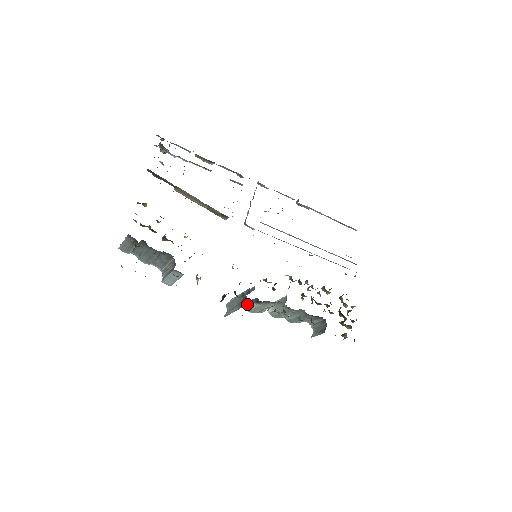
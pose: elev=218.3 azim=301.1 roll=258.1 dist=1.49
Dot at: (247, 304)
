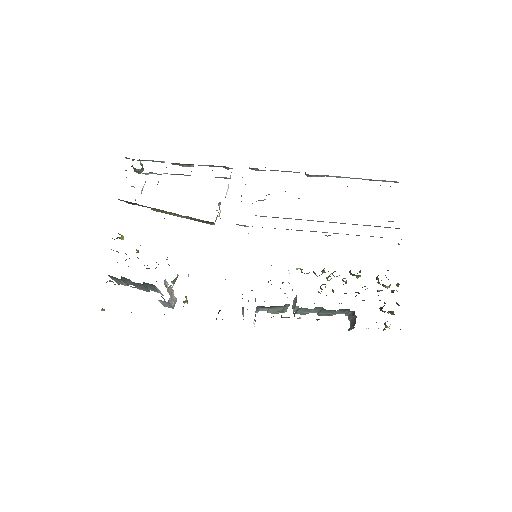
Dot at: (261, 309)
